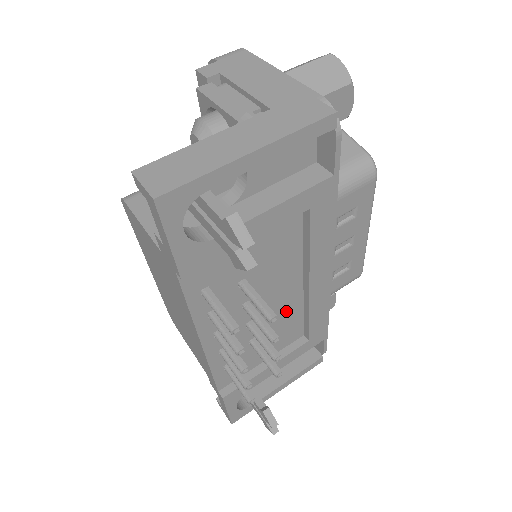
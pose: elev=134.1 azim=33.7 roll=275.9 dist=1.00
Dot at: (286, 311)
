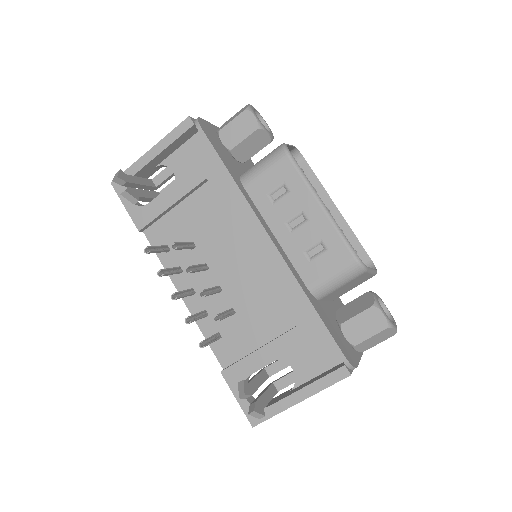
Dot at: (254, 283)
